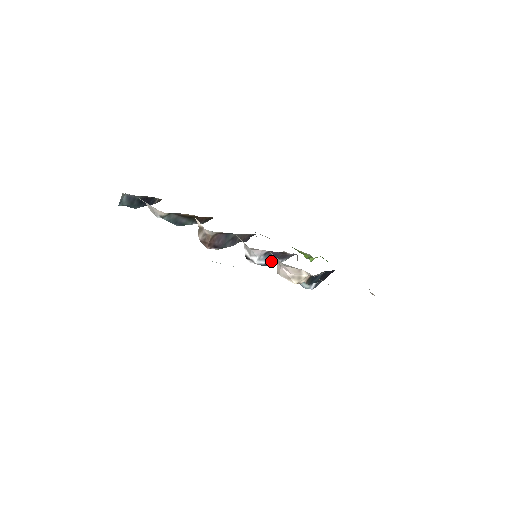
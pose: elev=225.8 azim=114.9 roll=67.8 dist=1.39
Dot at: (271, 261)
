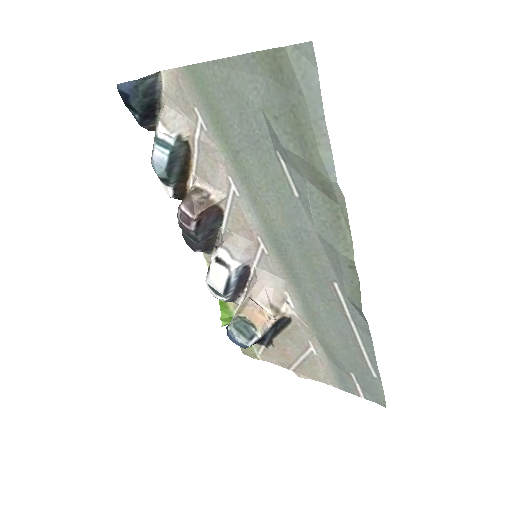
Dot at: (232, 284)
